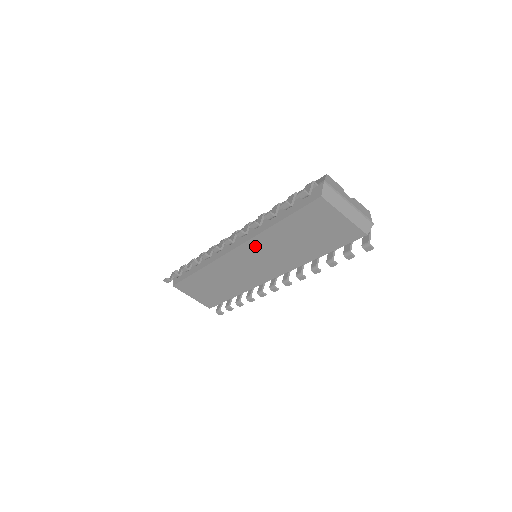
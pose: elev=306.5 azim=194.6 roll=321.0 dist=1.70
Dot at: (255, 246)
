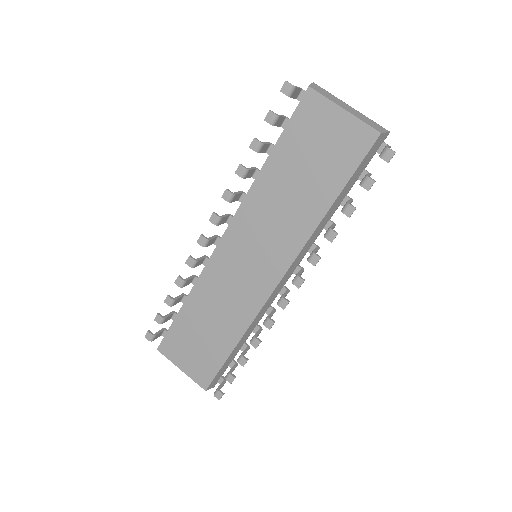
Dot at: (247, 217)
